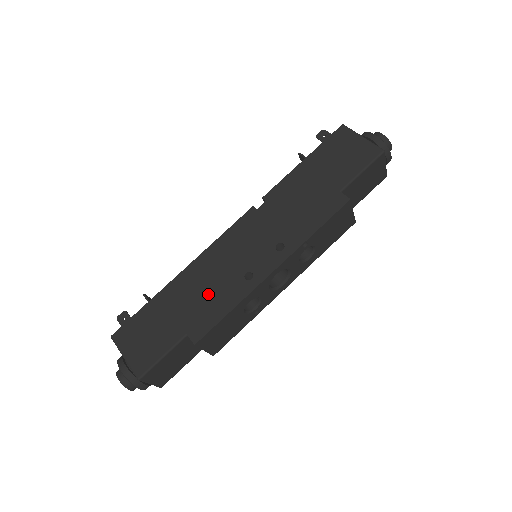
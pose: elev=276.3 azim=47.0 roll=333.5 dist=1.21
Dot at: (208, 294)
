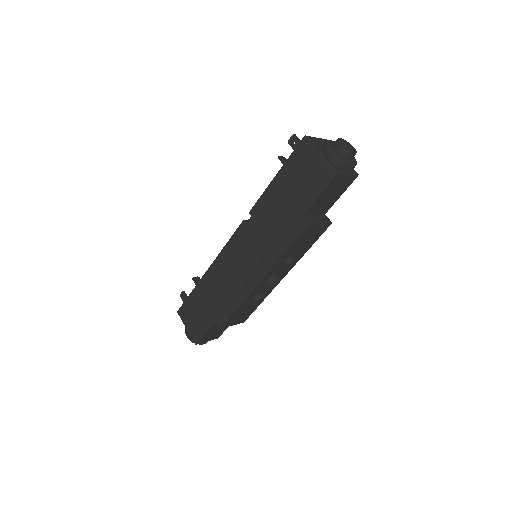
Dot at: (223, 293)
